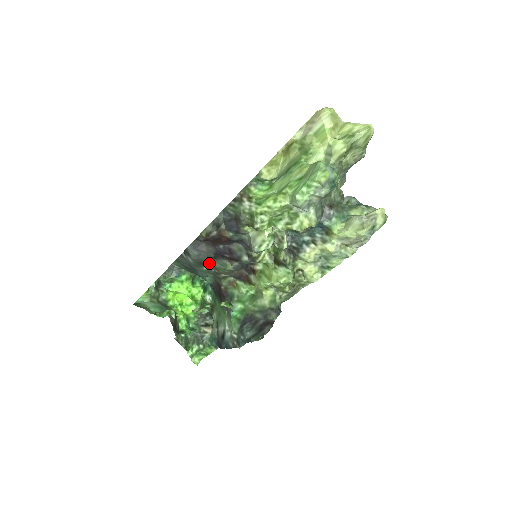
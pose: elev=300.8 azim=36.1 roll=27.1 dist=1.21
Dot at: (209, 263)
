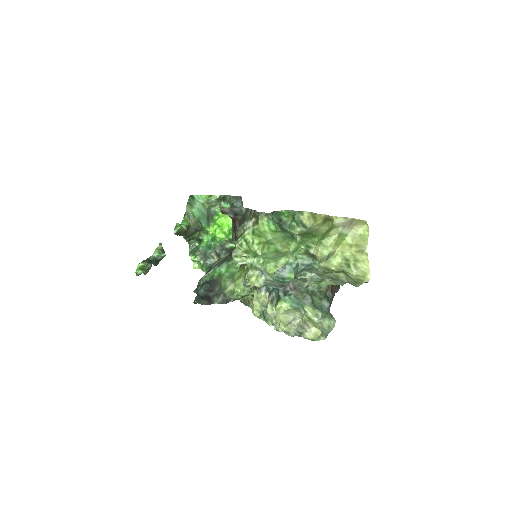
Dot at: (232, 226)
